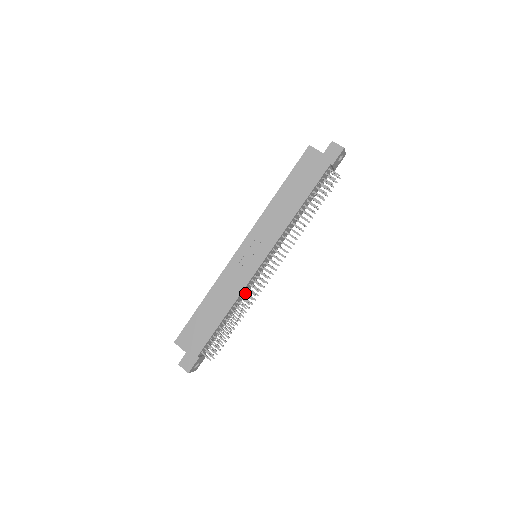
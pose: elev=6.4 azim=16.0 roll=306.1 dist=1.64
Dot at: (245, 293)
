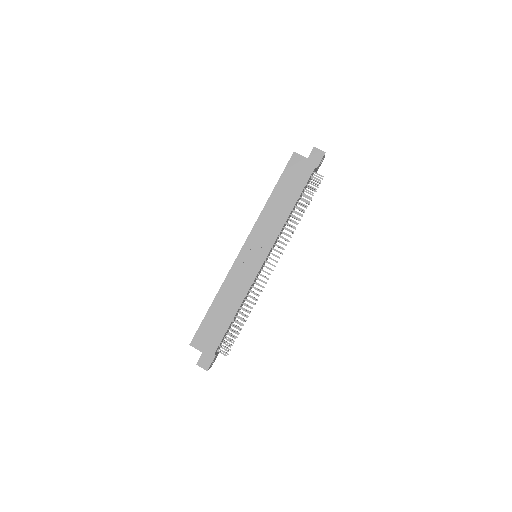
Dot at: occluded
